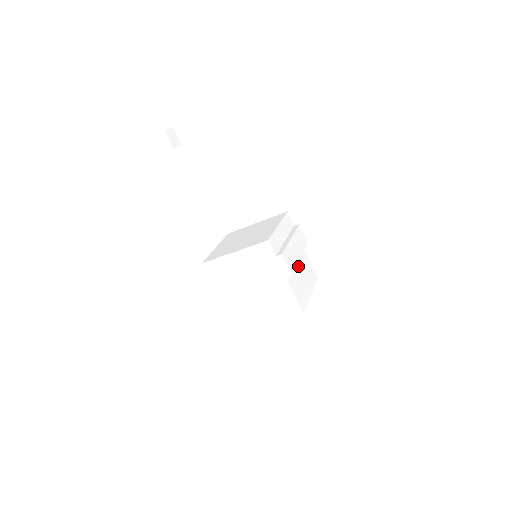
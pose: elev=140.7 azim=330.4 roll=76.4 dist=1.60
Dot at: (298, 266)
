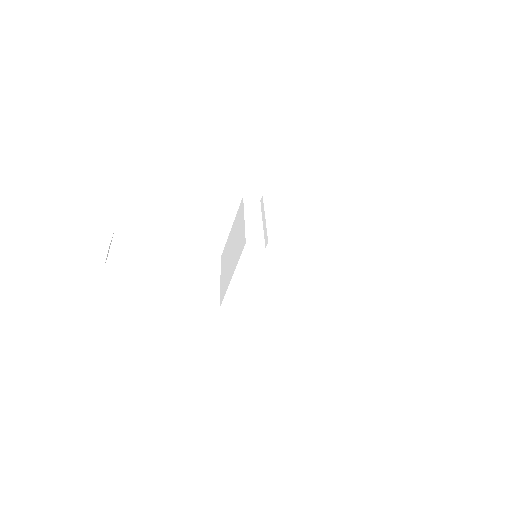
Dot at: (295, 231)
